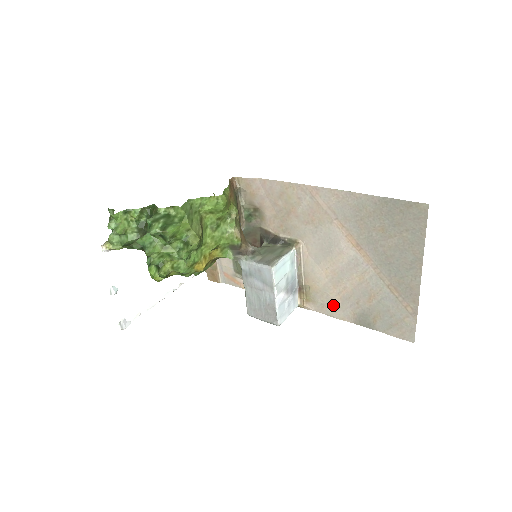
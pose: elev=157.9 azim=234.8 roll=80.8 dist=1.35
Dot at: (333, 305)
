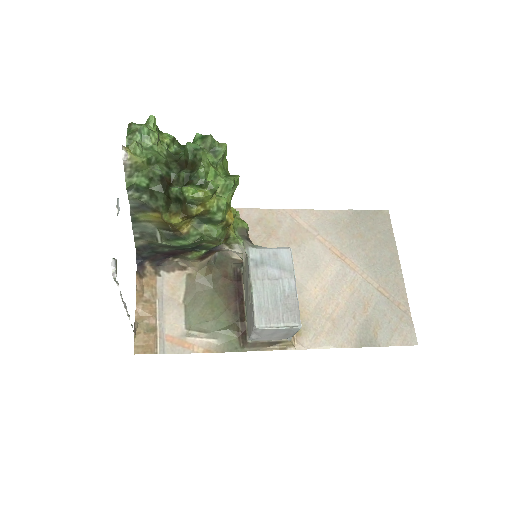
Dot at: (328, 330)
